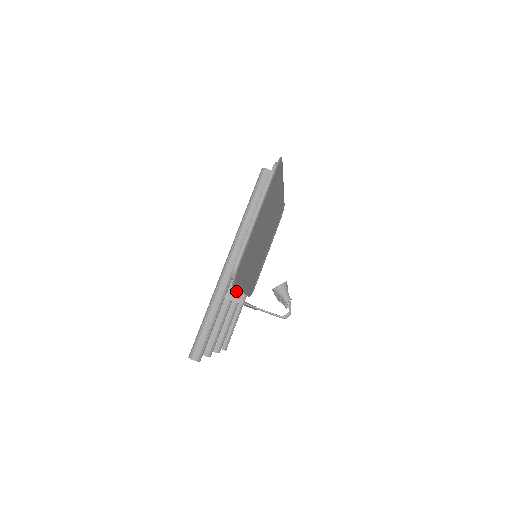
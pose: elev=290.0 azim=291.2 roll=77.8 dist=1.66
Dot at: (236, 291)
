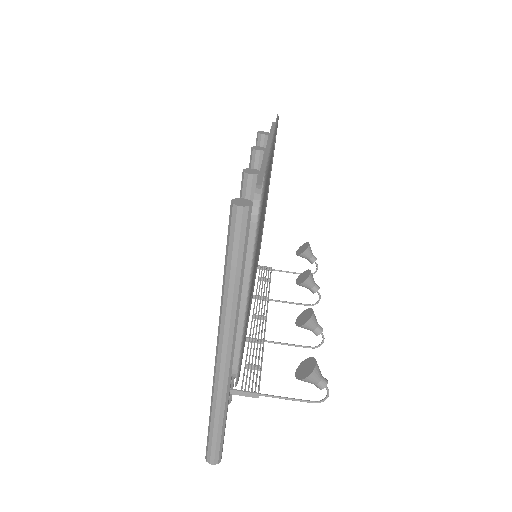
Dot at: occluded
